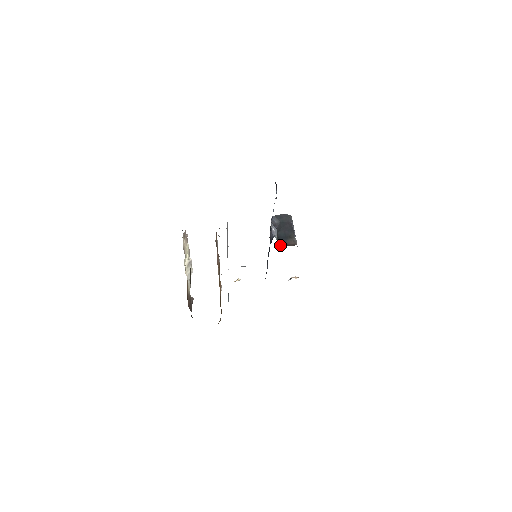
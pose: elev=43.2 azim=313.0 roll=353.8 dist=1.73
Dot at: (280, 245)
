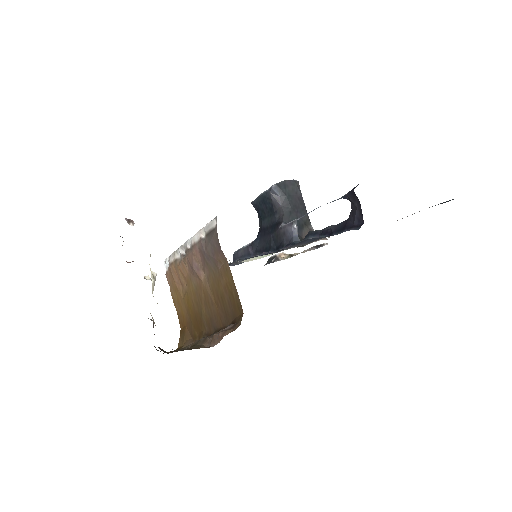
Dot at: occluded
